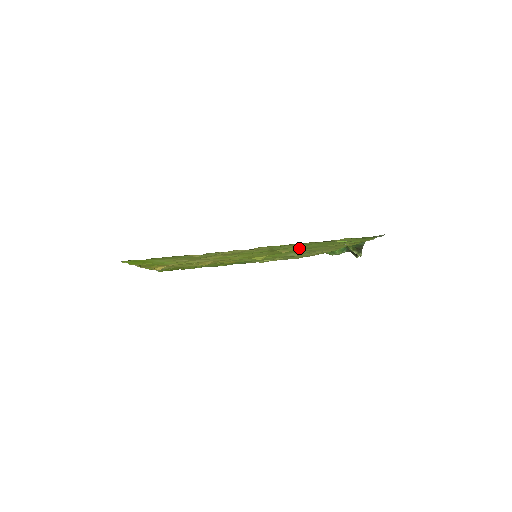
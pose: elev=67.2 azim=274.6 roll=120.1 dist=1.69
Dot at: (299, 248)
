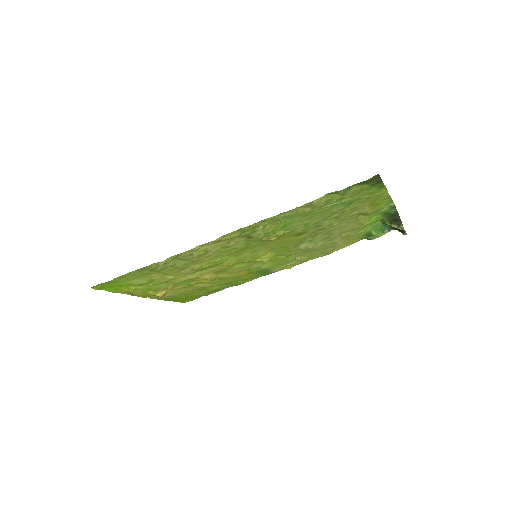
Dot at: (293, 230)
